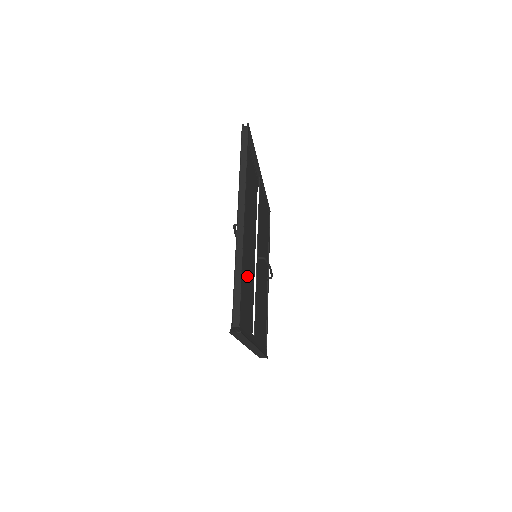
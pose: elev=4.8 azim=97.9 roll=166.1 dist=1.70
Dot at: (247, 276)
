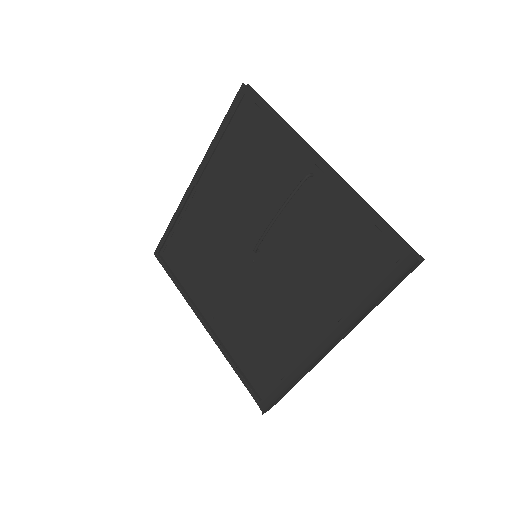
Dot at: (310, 250)
